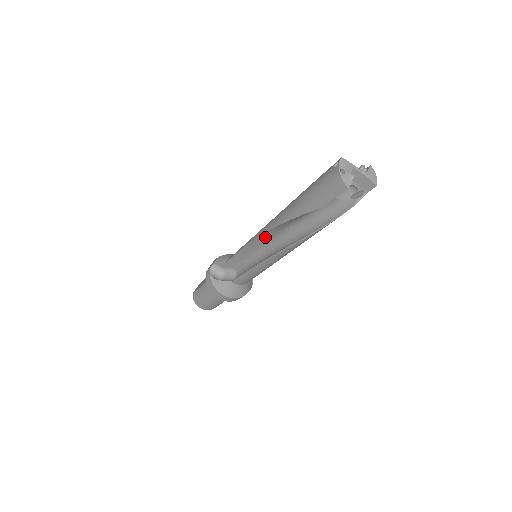
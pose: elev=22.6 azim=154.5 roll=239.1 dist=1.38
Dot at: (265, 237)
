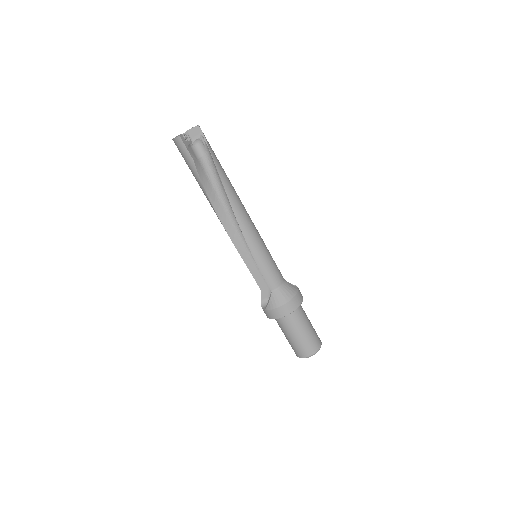
Dot at: (231, 231)
